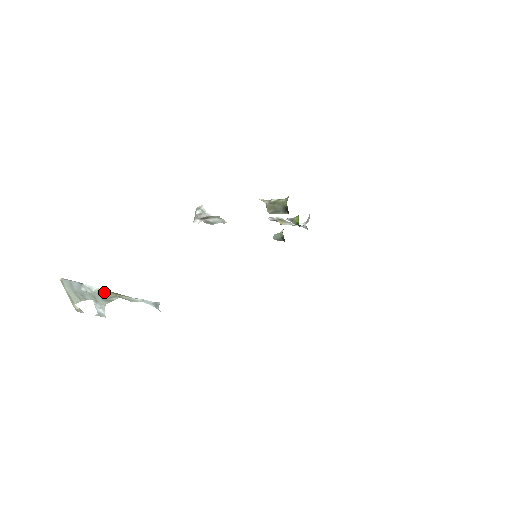
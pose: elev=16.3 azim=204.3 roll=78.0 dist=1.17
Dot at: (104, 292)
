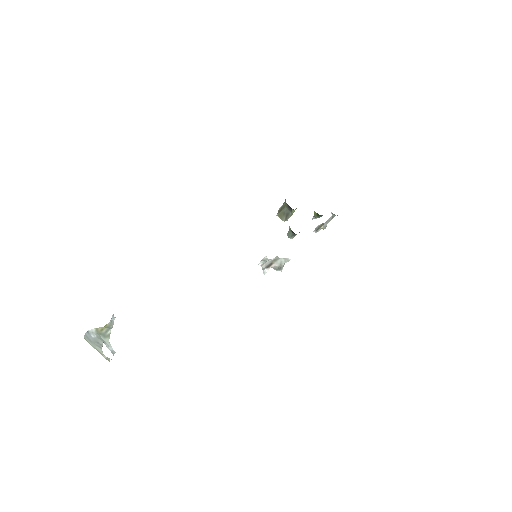
Dot at: (99, 329)
